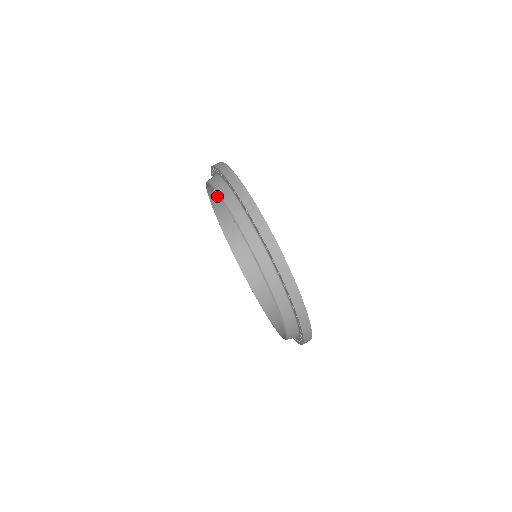
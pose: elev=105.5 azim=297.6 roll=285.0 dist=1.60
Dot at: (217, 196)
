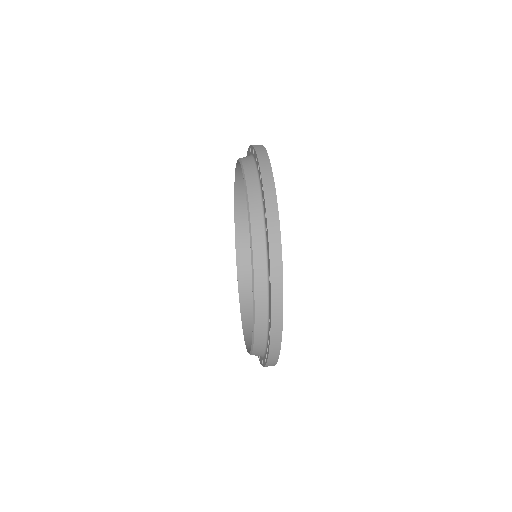
Dot at: (243, 204)
